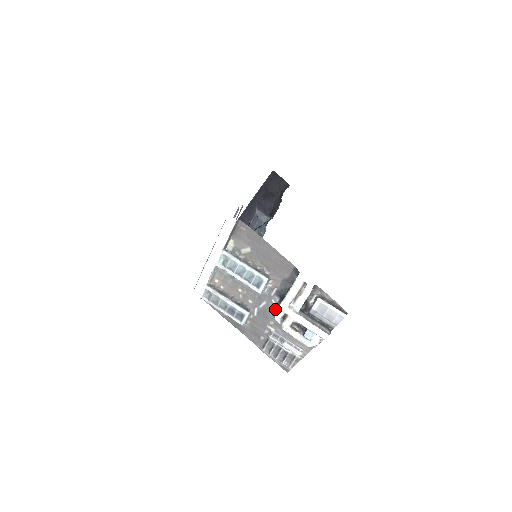
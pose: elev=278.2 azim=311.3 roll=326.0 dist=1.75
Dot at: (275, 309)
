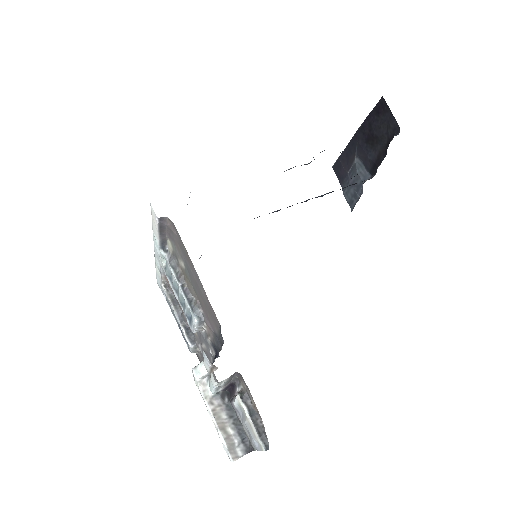
Dot at: (212, 362)
